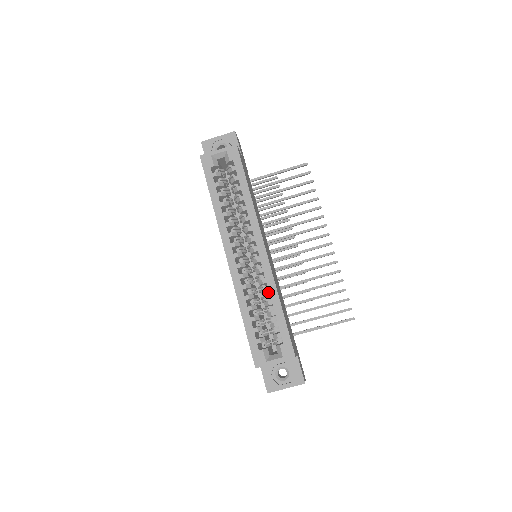
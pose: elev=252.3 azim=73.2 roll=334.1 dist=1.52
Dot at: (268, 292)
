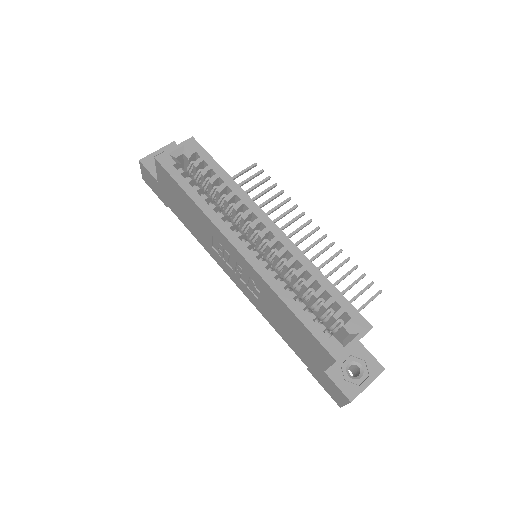
Dot at: (304, 269)
